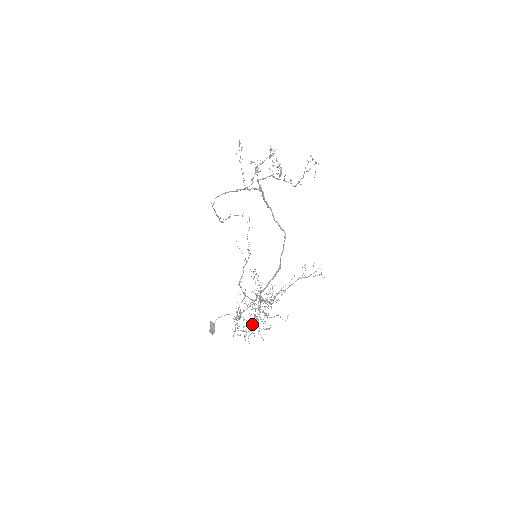
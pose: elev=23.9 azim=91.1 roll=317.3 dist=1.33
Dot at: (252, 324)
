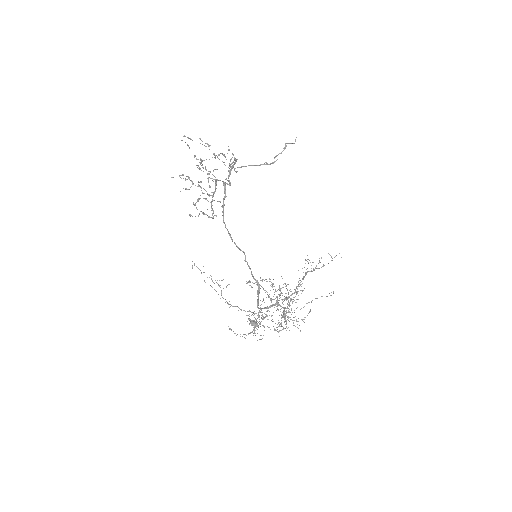
Dot at: occluded
